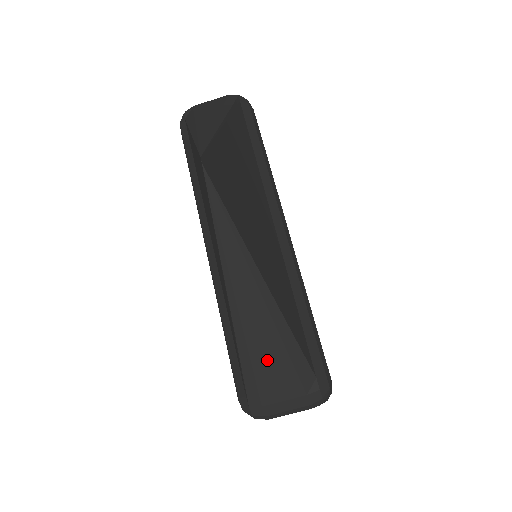
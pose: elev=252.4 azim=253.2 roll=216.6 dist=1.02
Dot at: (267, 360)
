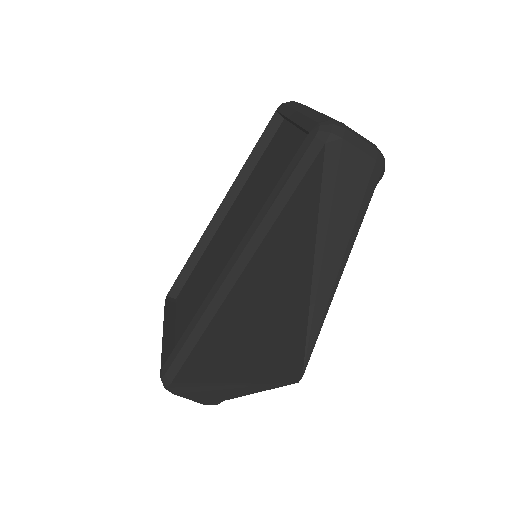
Dot at: (206, 396)
